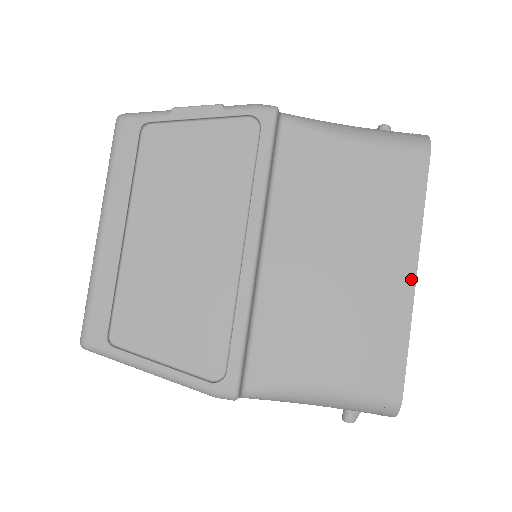
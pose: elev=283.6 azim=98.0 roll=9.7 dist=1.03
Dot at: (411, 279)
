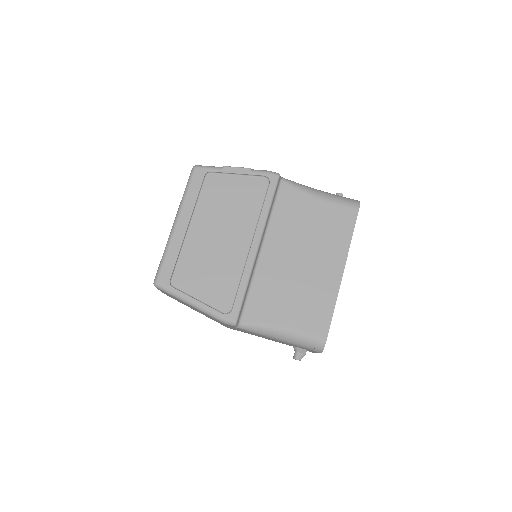
Dot at: (340, 275)
